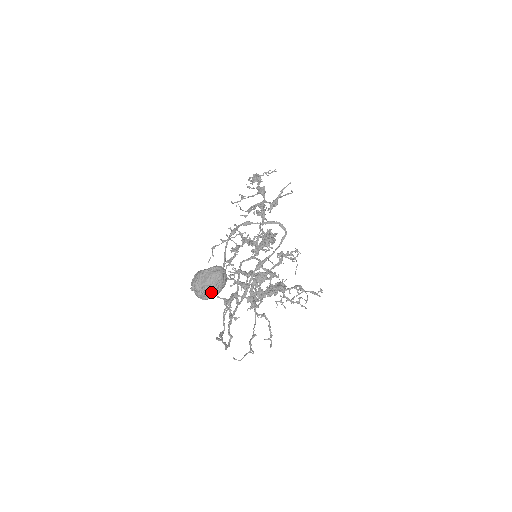
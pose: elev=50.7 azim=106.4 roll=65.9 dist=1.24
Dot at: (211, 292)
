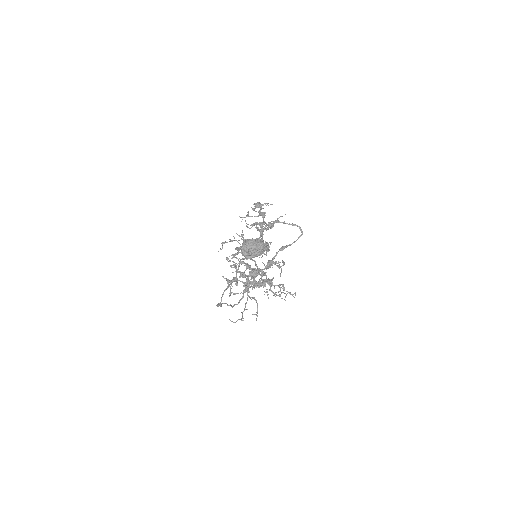
Dot at: (254, 254)
